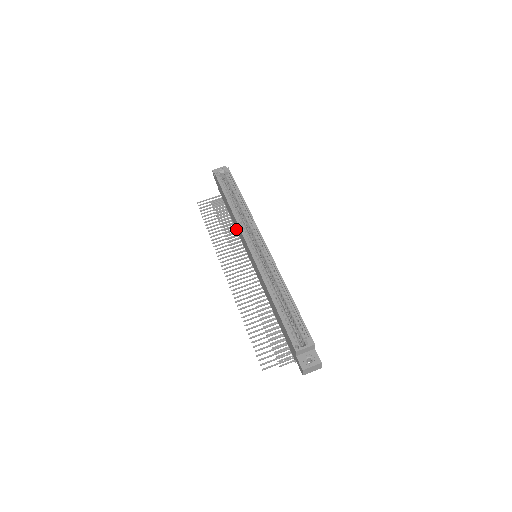
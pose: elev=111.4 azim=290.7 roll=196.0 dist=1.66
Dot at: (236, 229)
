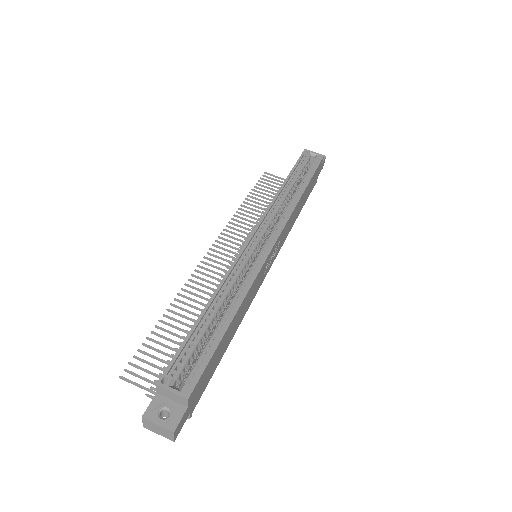
Dot at: occluded
